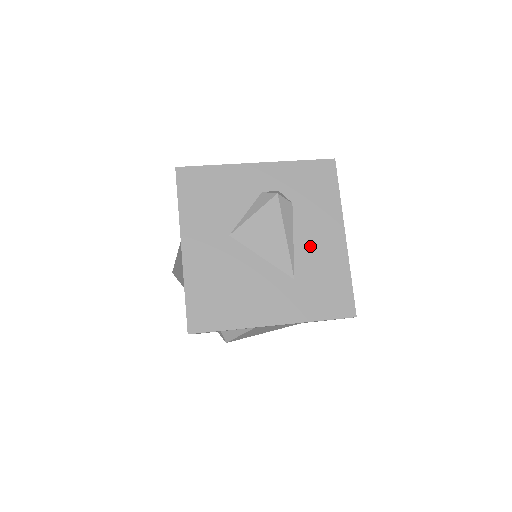
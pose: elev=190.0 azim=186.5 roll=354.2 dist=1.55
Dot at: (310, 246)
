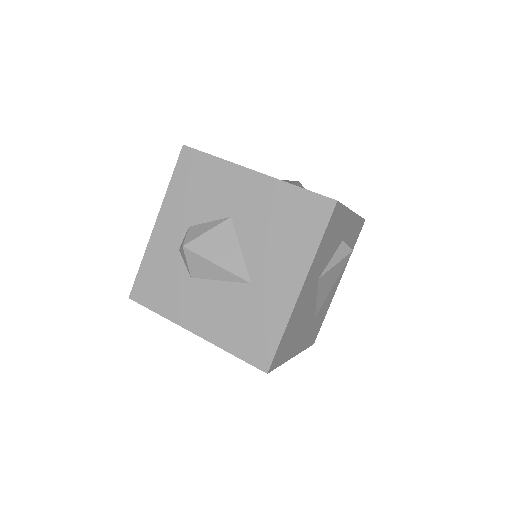
Dot at: (330, 291)
